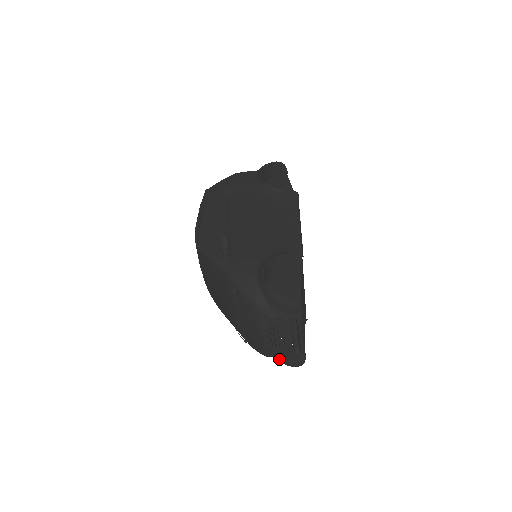
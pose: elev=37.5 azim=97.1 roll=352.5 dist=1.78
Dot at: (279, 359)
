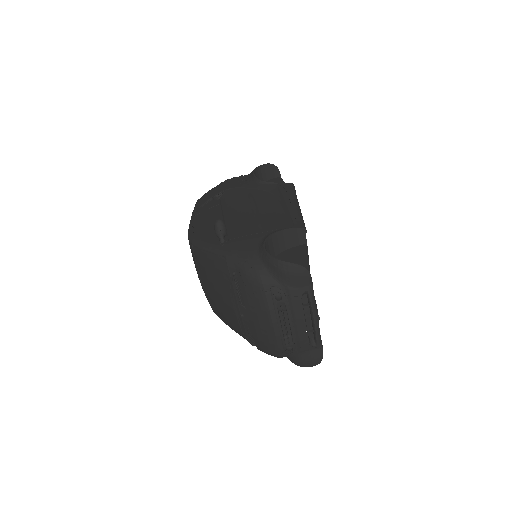
Dot at: (293, 359)
